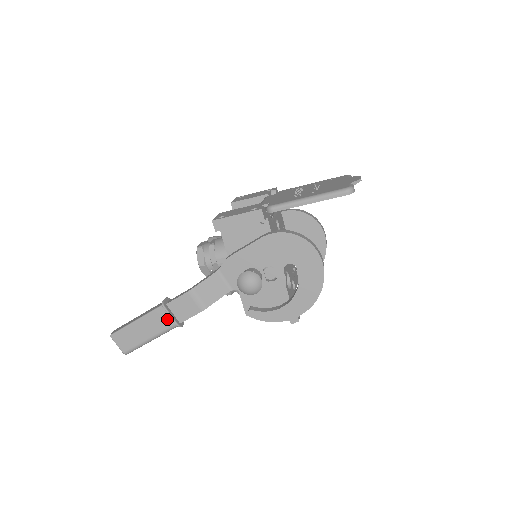
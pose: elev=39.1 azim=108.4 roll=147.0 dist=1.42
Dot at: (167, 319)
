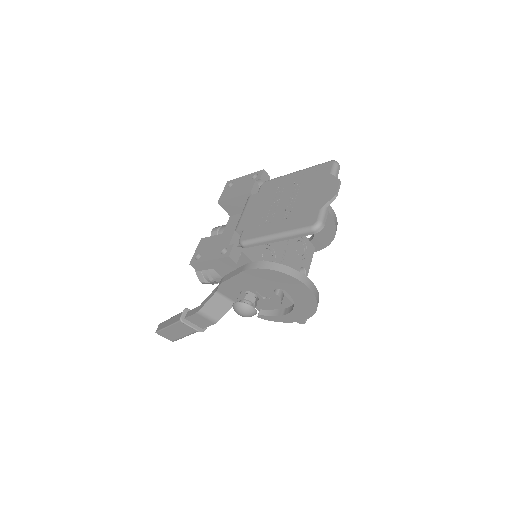
Dot at: (190, 327)
